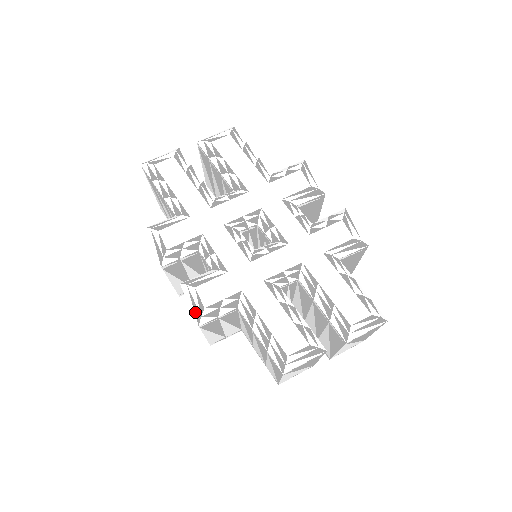
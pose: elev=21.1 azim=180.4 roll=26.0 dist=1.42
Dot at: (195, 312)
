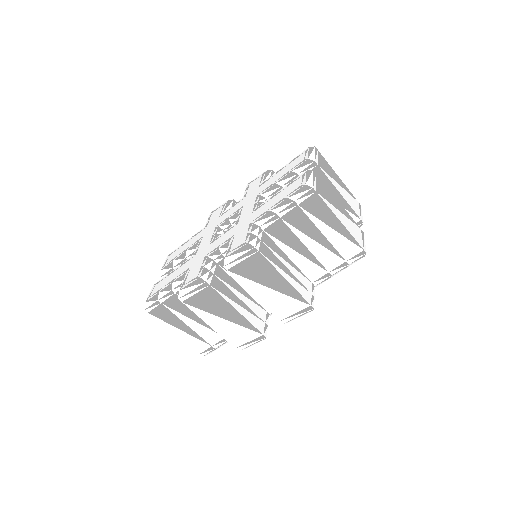
Dot at: (244, 250)
